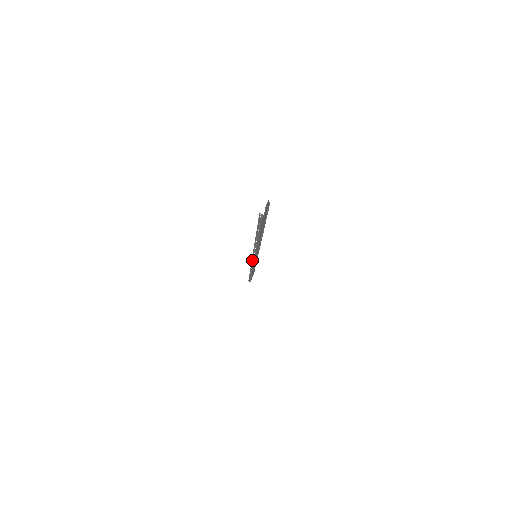
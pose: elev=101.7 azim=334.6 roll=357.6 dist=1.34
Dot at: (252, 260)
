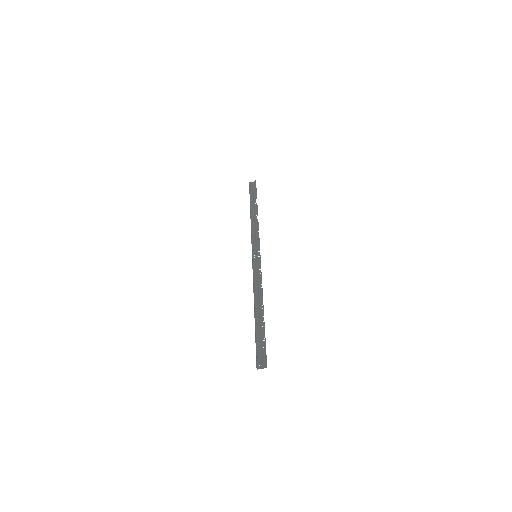
Dot at: (252, 253)
